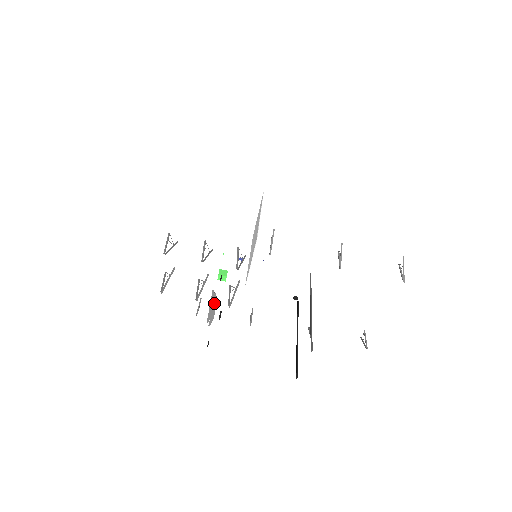
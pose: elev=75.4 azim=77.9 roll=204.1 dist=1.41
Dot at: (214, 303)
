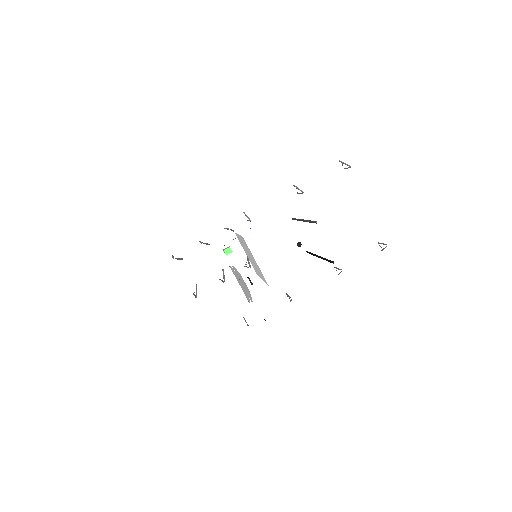
Dot at: (239, 276)
